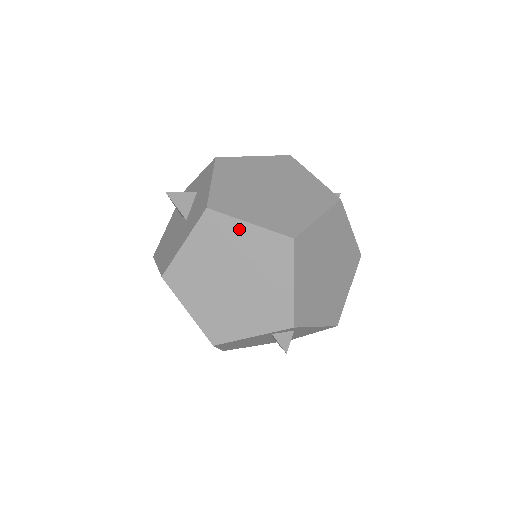
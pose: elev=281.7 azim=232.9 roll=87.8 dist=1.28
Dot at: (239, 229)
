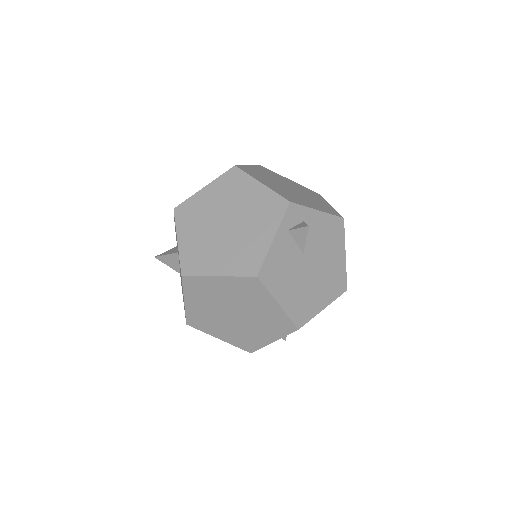
Dot at: (201, 196)
